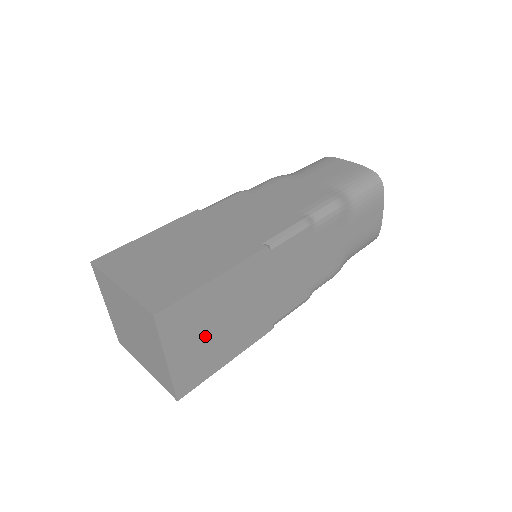
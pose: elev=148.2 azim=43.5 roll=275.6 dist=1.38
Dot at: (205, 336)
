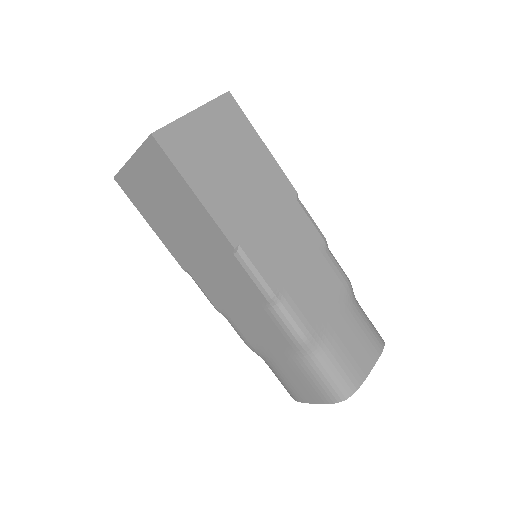
Dot at: (218, 149)
